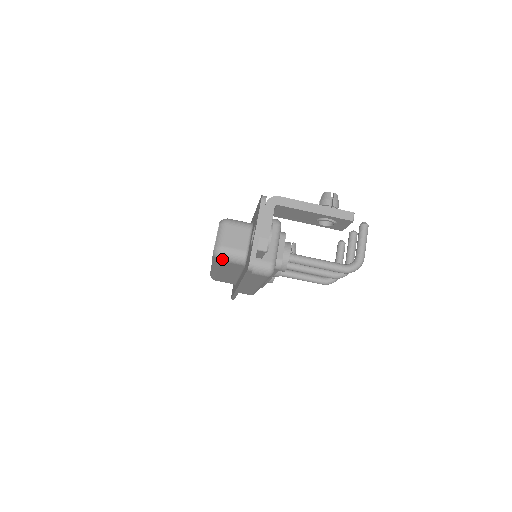
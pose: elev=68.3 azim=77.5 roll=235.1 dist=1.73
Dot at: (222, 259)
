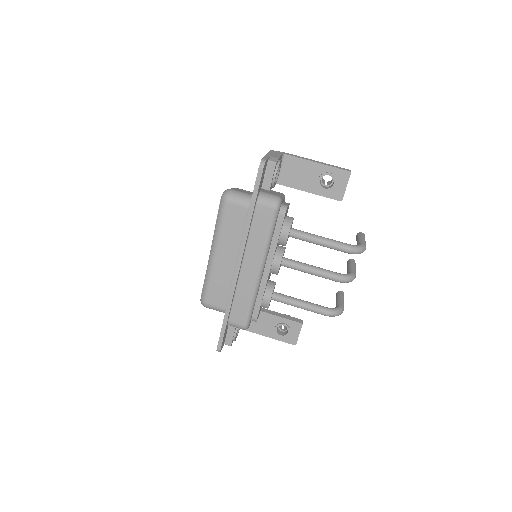
Dot at: (230, 199)
